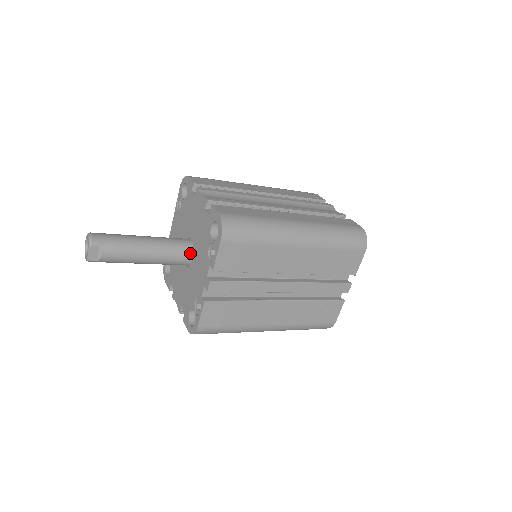
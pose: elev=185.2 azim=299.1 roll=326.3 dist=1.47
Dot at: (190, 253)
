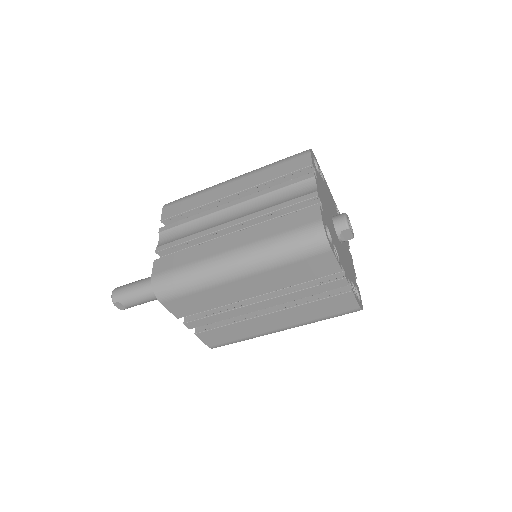
Dot at: occluded
